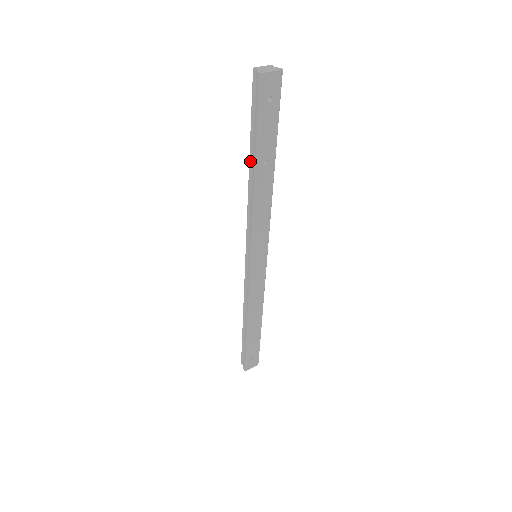
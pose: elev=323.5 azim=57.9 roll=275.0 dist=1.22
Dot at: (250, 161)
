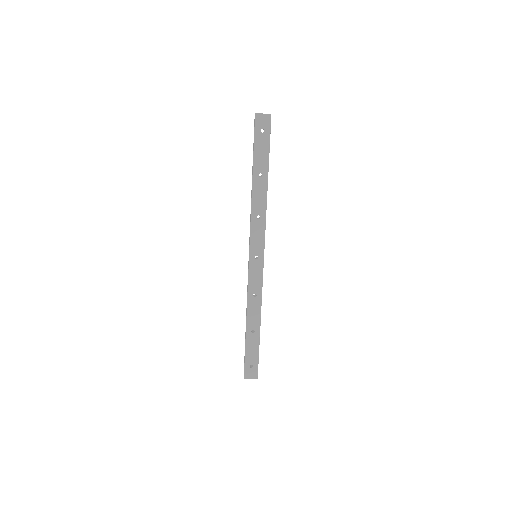
Dot at: occluded
